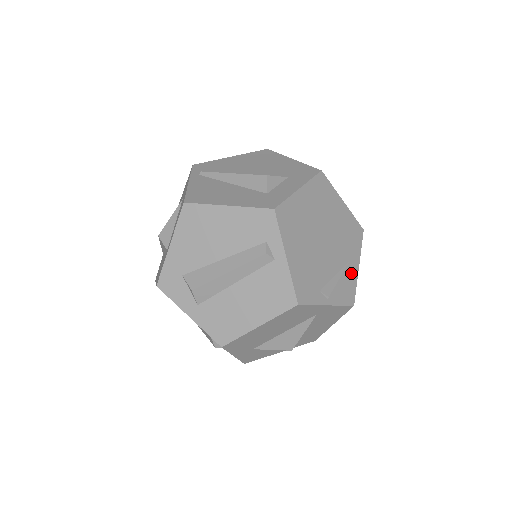
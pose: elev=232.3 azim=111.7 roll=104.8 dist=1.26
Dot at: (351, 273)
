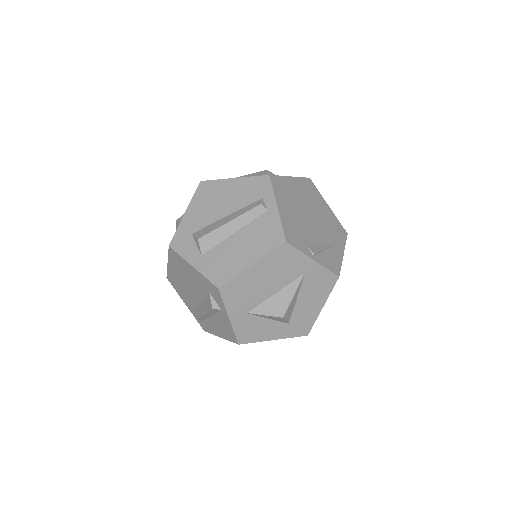
Dot at: (336, 253)
